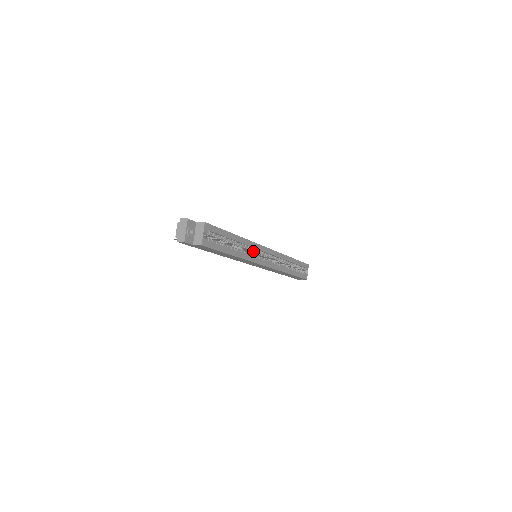
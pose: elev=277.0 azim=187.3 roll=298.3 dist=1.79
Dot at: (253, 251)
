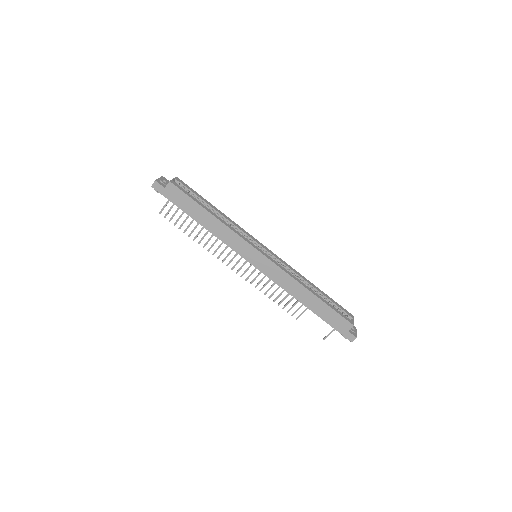
Dot at: (245, 237)
